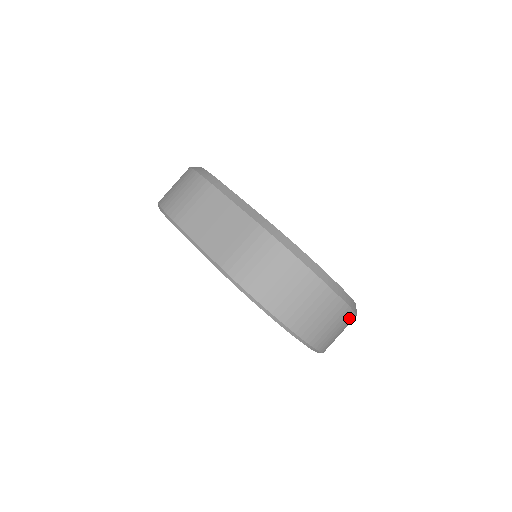
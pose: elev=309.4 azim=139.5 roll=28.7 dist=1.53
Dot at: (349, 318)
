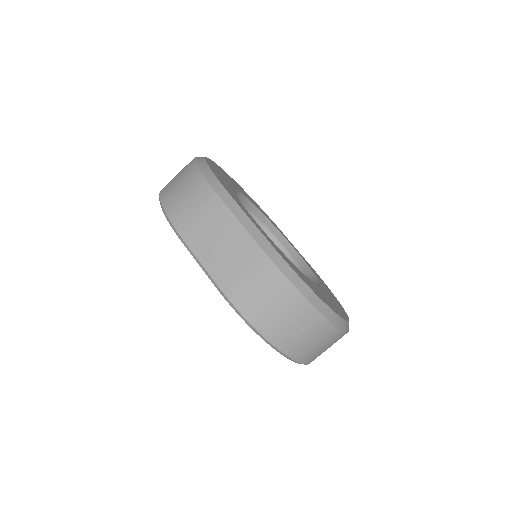
Dot at: (341, 337)
